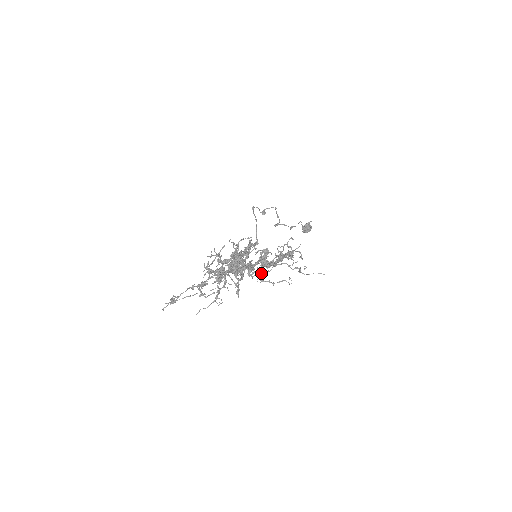
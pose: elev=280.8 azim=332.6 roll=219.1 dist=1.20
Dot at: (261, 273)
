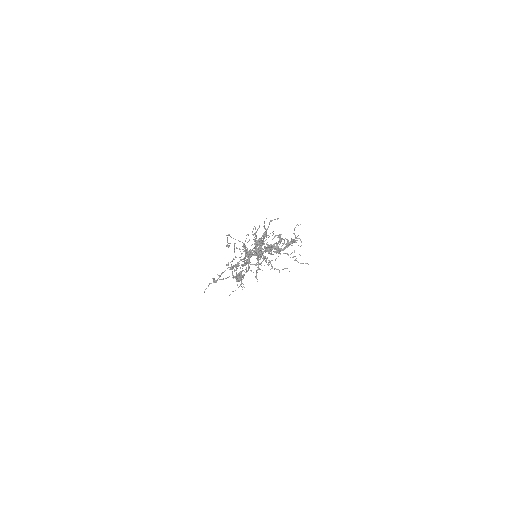
Dot at: (272, 260)
